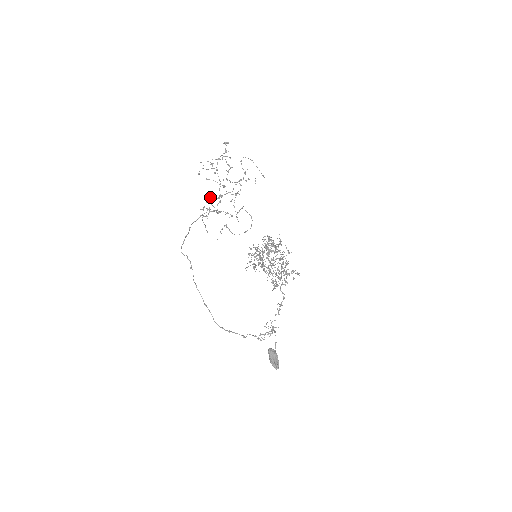
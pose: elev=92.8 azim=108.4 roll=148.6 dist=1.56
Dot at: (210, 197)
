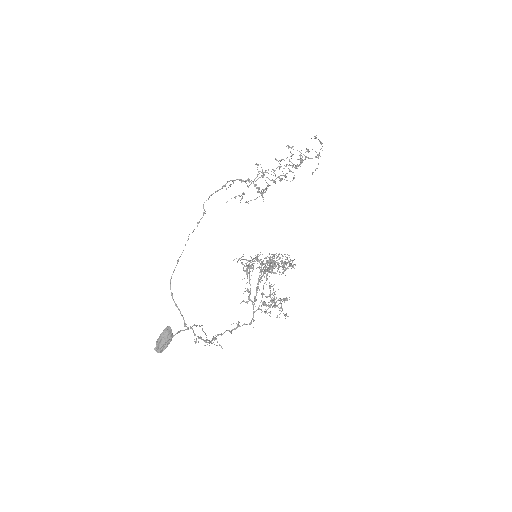
Dot at: (263, 172)
